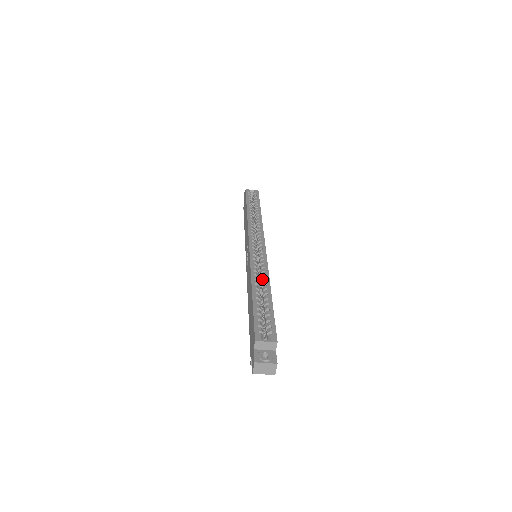
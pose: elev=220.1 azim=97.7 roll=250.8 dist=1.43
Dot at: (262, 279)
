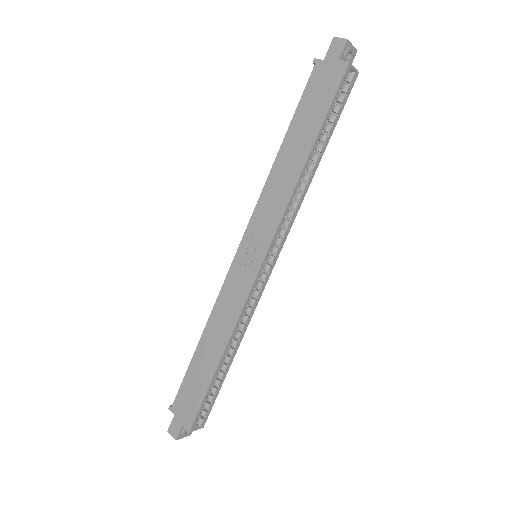
Dot at: (238, 336)
